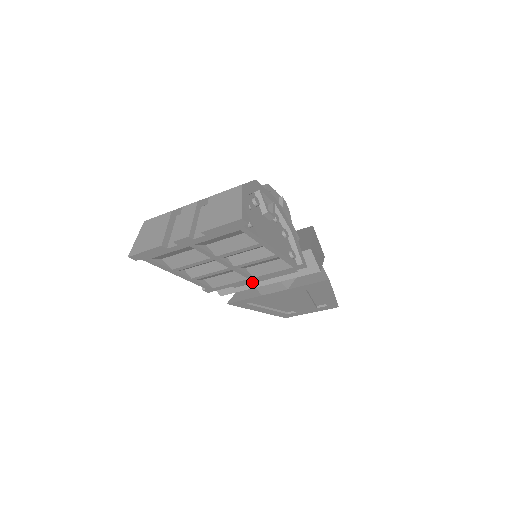
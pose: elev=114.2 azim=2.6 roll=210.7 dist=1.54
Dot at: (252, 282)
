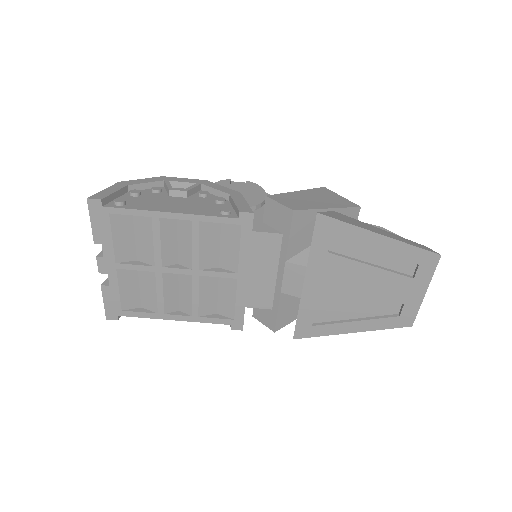
Dot at: (272, 288)
